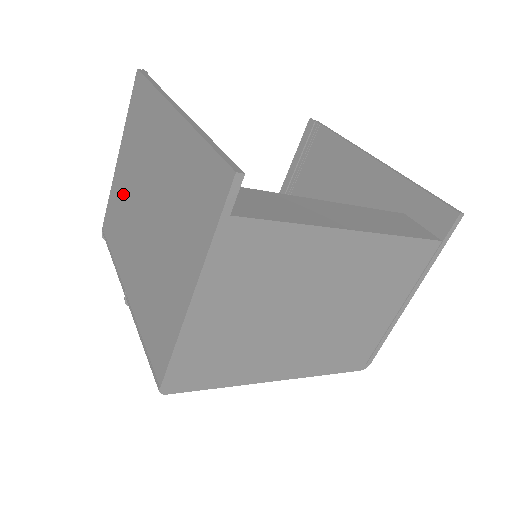
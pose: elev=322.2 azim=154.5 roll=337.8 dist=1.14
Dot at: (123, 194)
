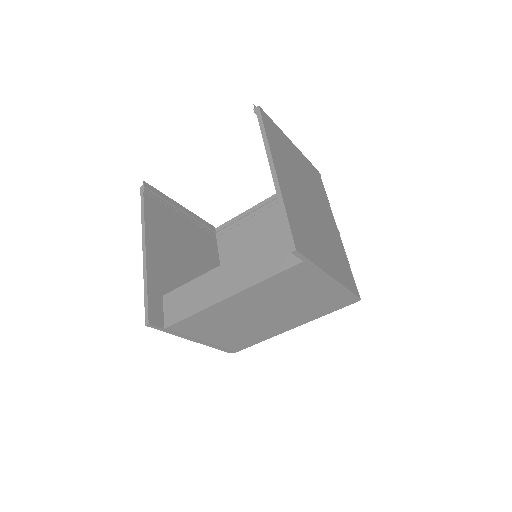
Dot at: occluded
